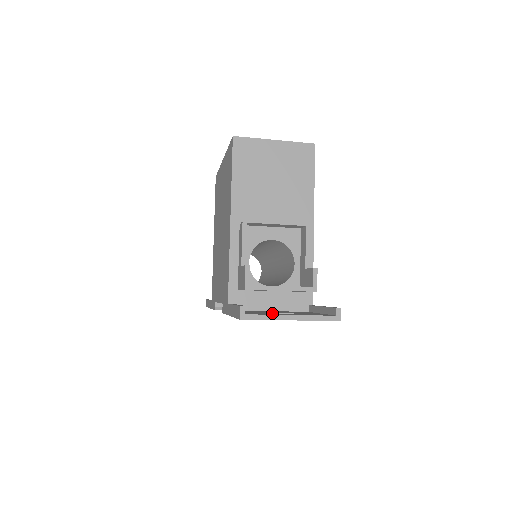
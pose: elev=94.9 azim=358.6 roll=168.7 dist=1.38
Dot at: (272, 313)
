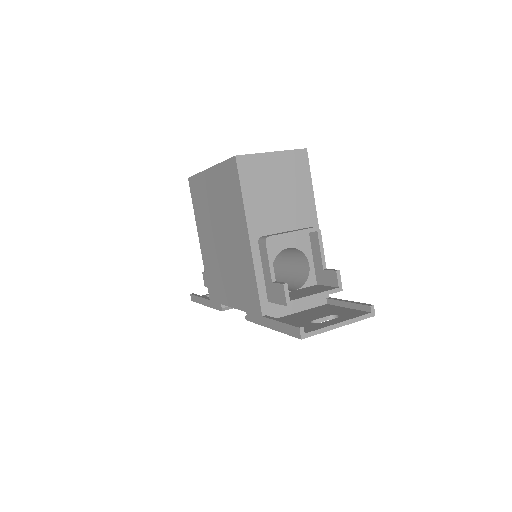
Dot at: (313, 320)
